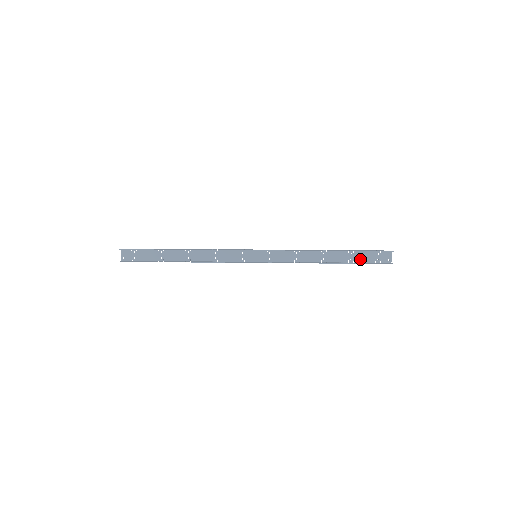
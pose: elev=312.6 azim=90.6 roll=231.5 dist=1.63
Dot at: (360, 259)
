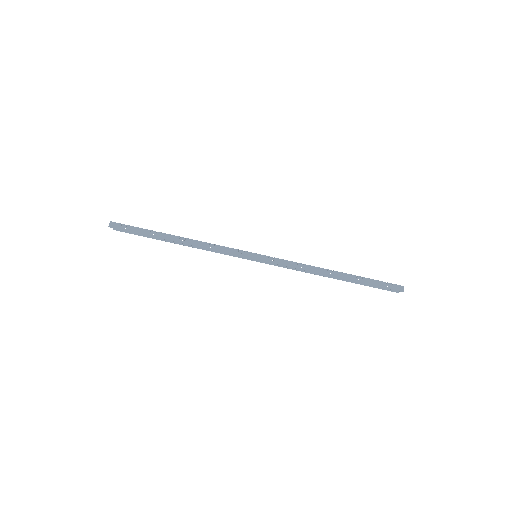
Dot at: occluded
